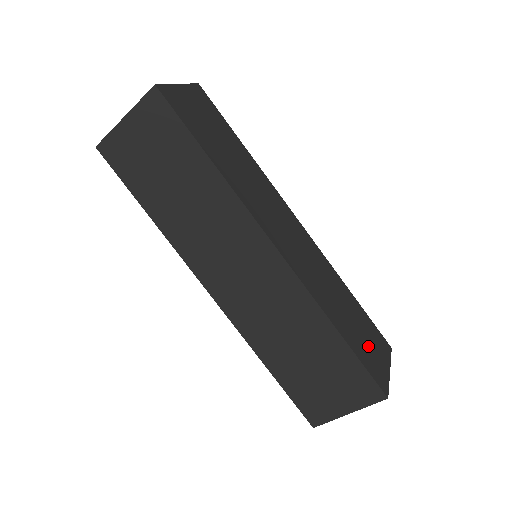
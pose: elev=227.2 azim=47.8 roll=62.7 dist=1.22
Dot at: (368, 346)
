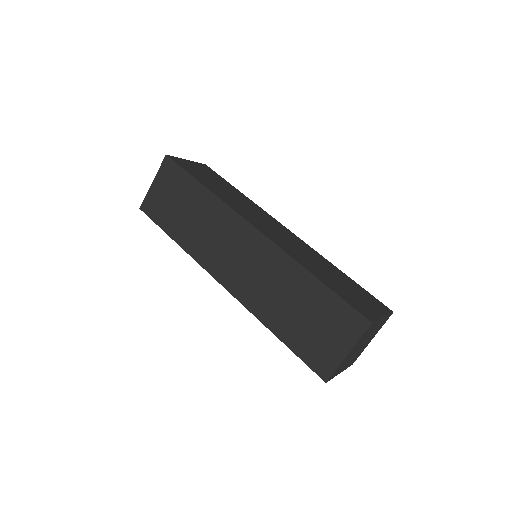
Dot at: (355, 296)
